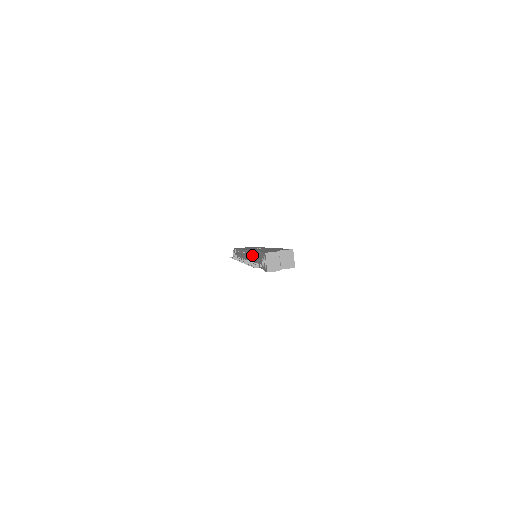
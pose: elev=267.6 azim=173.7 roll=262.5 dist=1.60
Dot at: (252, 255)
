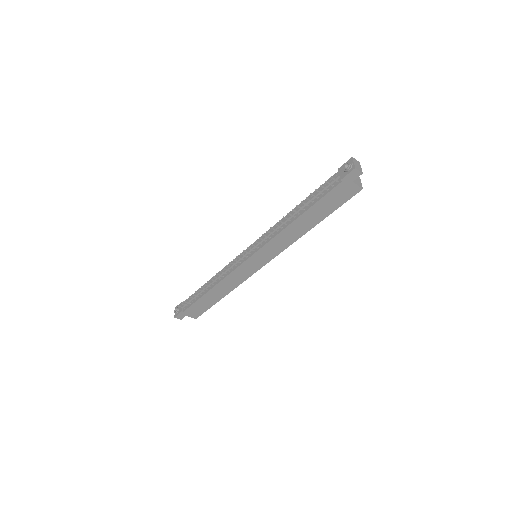
Dot at: (280, 224)
